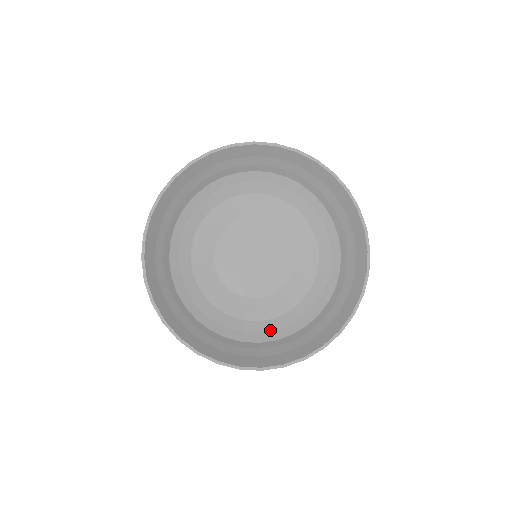
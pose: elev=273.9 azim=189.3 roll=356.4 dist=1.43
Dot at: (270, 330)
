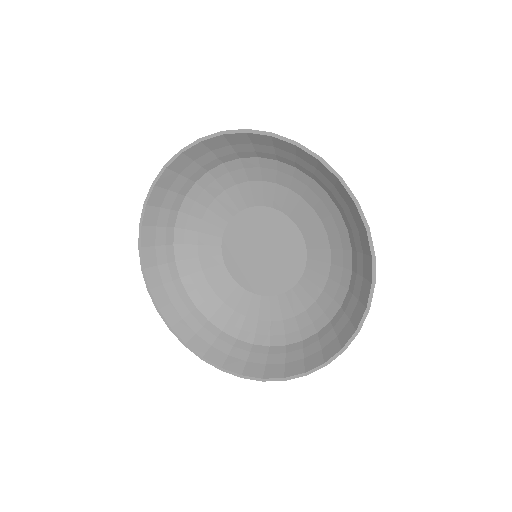
Dot at: (309, 322)
